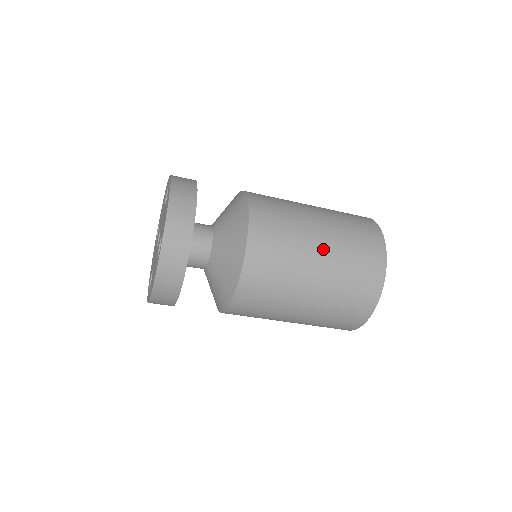
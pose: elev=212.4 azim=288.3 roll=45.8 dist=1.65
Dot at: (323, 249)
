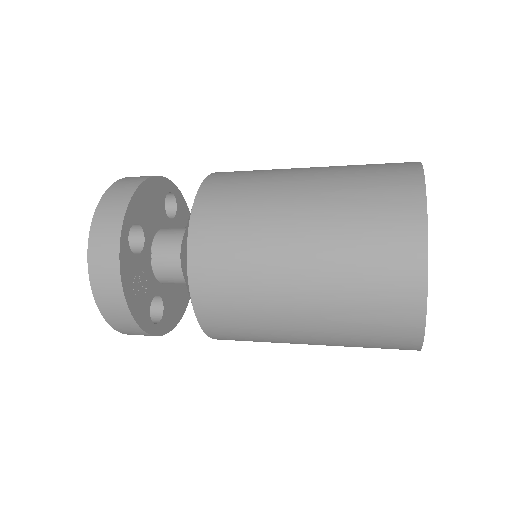
Dot at: (308, 330)
